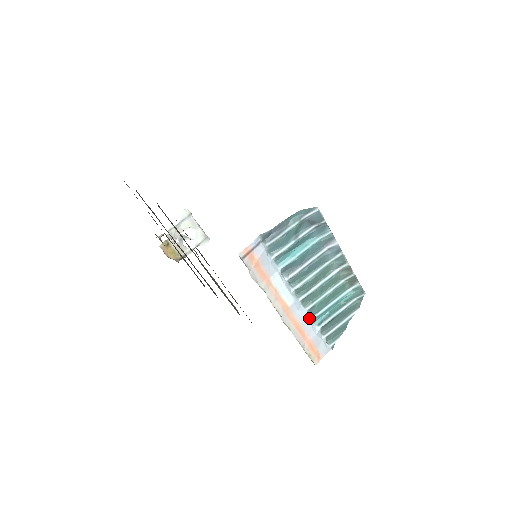
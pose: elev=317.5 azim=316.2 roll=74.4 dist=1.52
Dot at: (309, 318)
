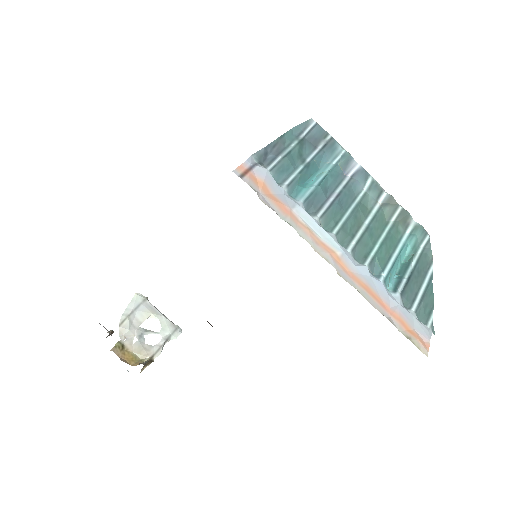
Dot at: (376, 279)
